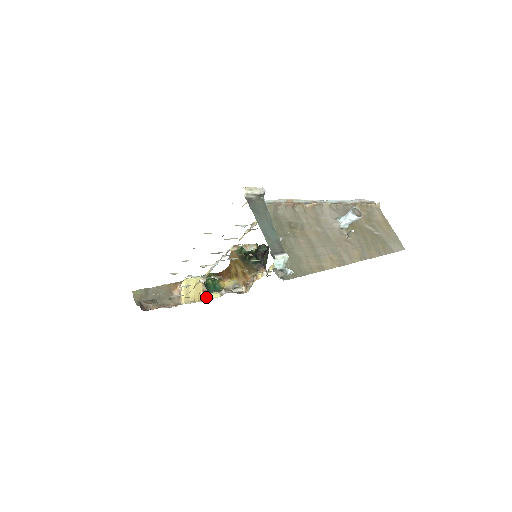
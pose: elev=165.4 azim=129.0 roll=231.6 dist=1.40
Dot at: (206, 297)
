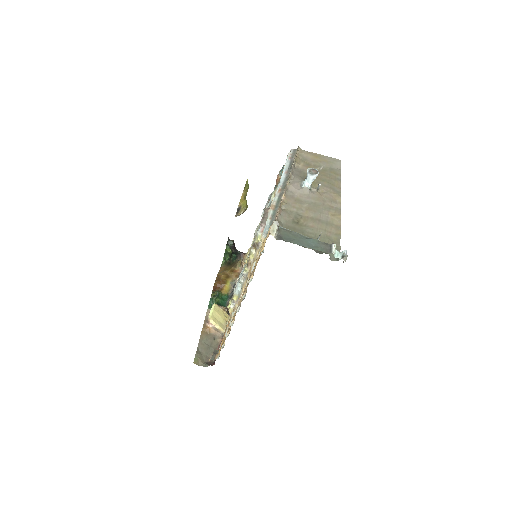
Dot at: occluded
